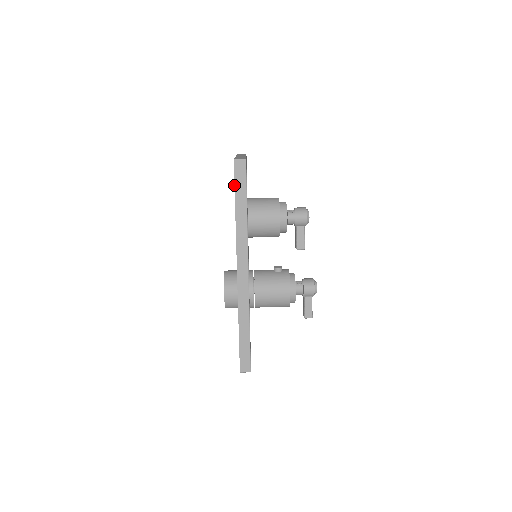
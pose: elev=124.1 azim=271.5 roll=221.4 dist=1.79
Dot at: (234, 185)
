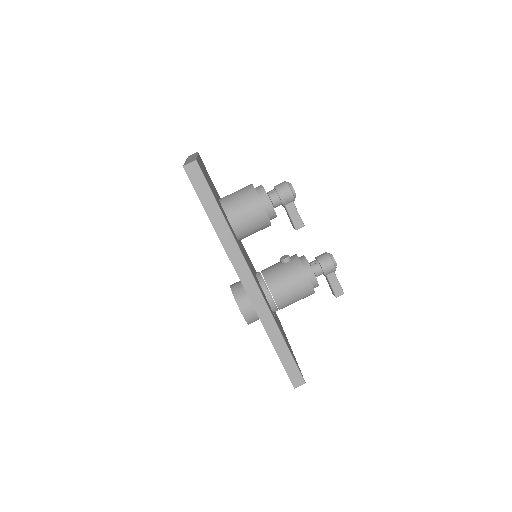
Dot at: occluded
